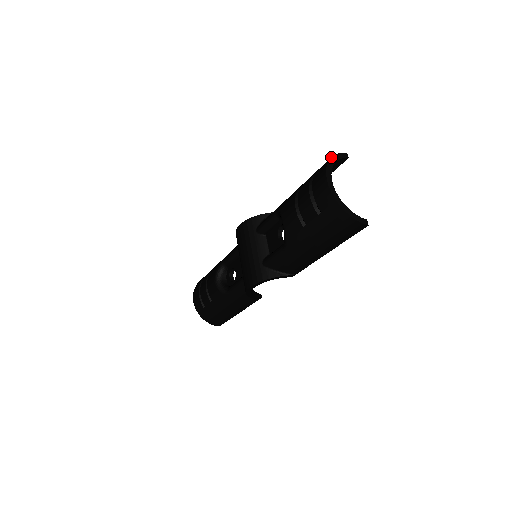
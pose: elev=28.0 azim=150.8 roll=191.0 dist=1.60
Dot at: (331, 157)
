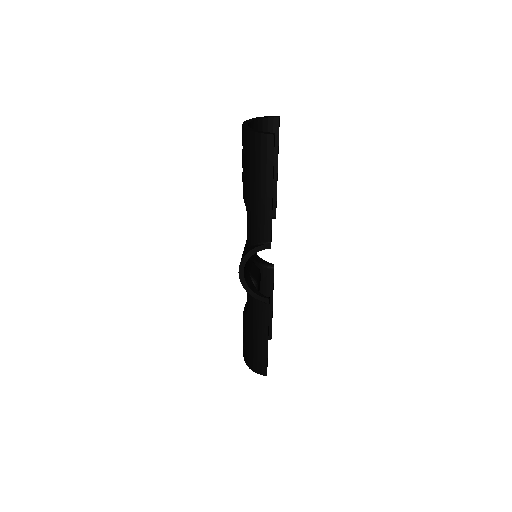
Dot at: (258, 117)
